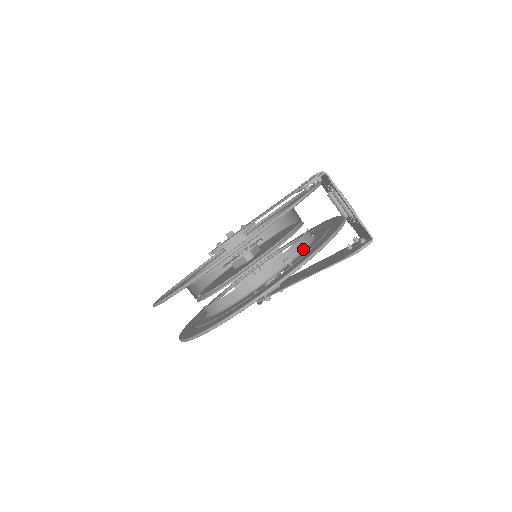
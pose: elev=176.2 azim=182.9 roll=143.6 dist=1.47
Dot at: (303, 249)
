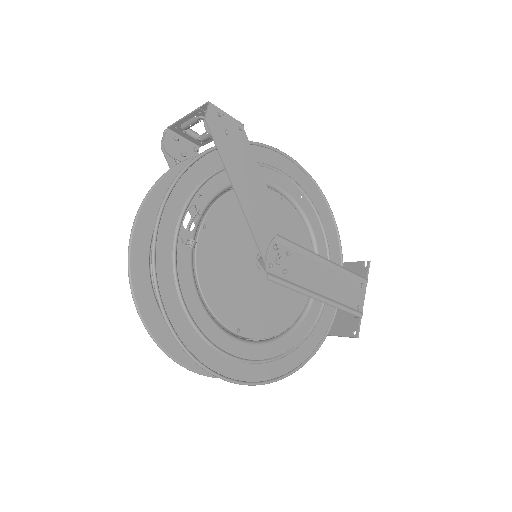
Dot at: (227, 188)
